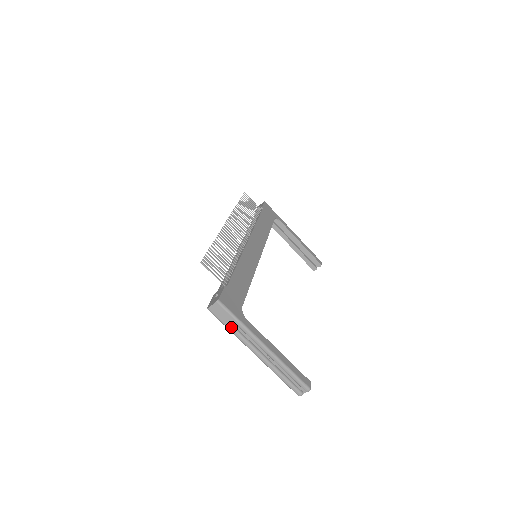
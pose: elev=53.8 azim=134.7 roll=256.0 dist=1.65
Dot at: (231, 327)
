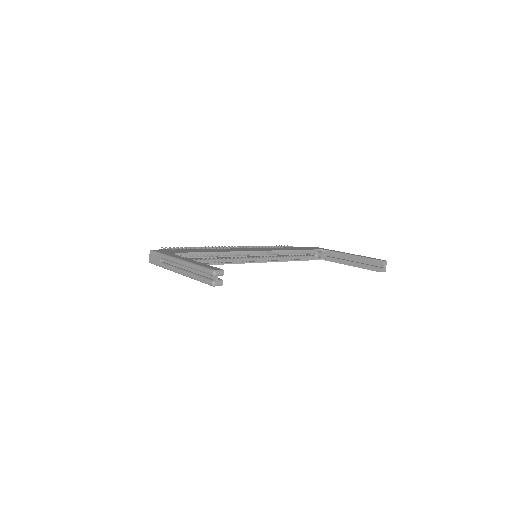
Dot at: (161, 264)
